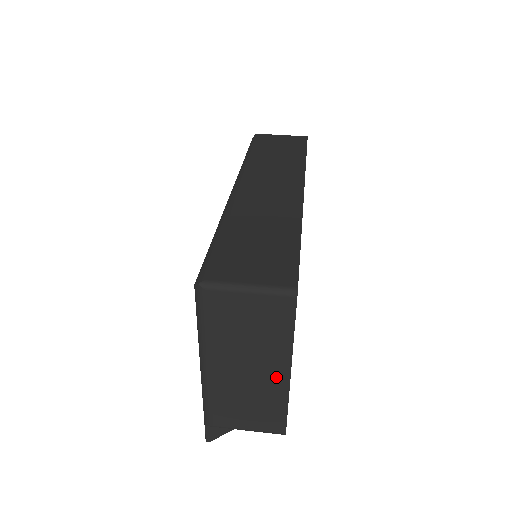
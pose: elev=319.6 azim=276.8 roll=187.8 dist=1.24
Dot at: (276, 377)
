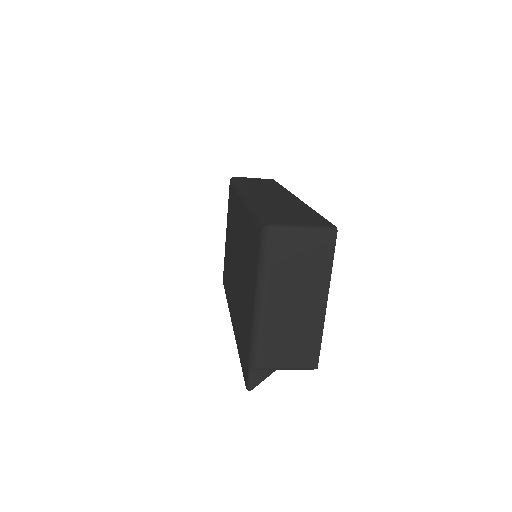
Dot at: (316, 308)
